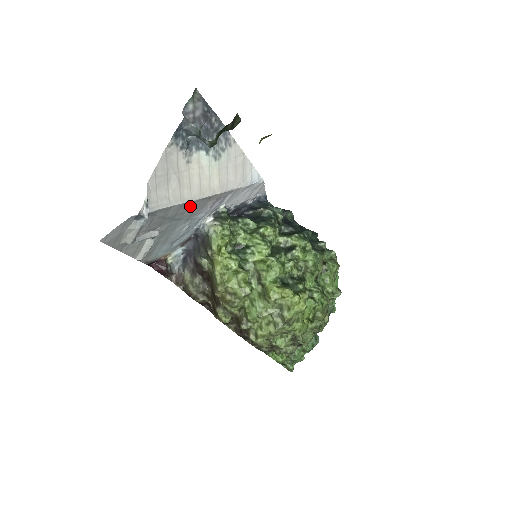
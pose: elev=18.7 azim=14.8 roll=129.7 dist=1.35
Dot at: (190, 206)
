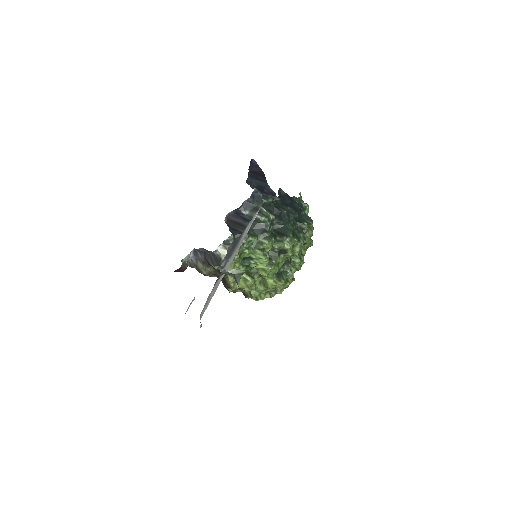
Dot at: occluded
